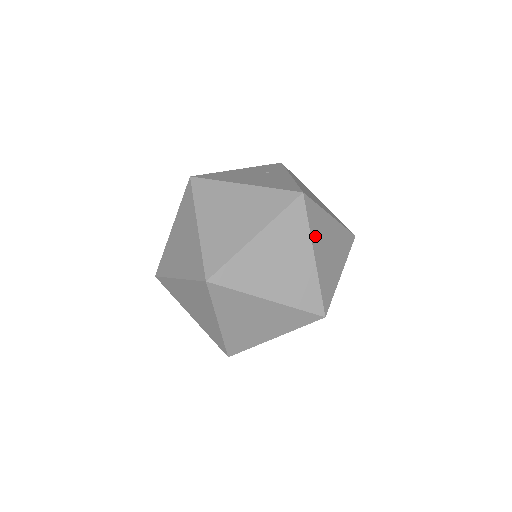
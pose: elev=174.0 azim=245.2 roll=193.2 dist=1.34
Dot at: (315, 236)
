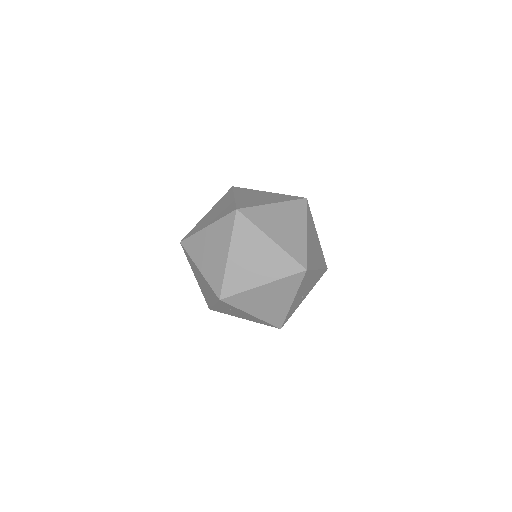
Dot at: (308, 225)
